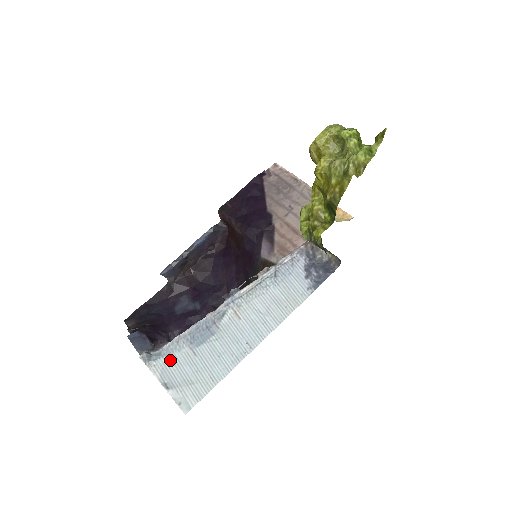
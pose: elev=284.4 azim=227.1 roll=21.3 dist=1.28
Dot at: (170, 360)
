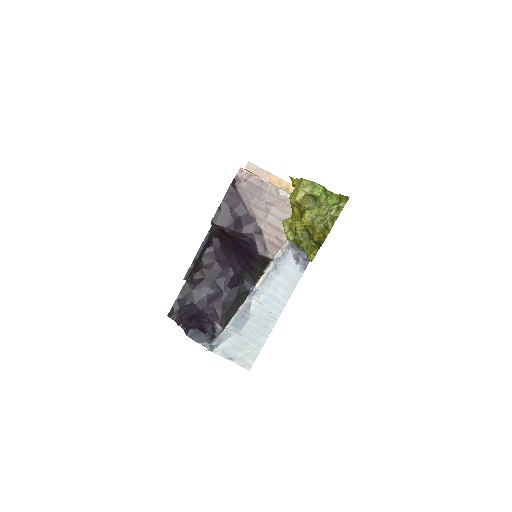
Dot at: (226, 344)
